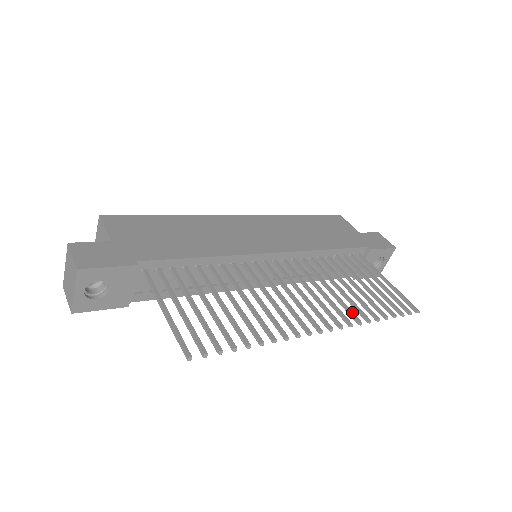
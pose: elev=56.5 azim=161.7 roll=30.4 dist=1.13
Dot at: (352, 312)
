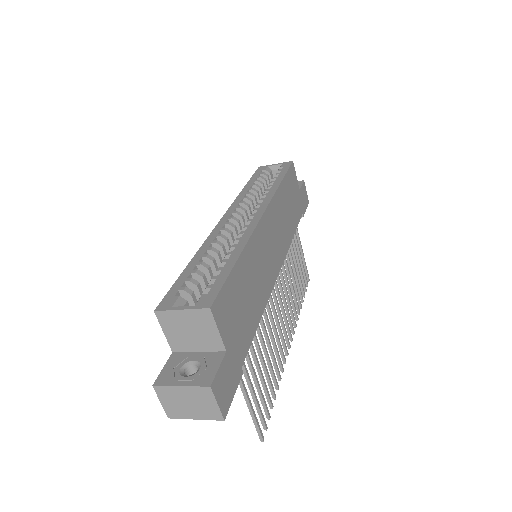
Dot at: (296, 311)
